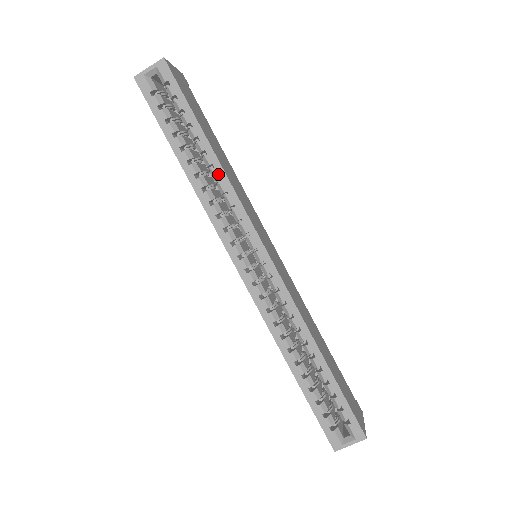
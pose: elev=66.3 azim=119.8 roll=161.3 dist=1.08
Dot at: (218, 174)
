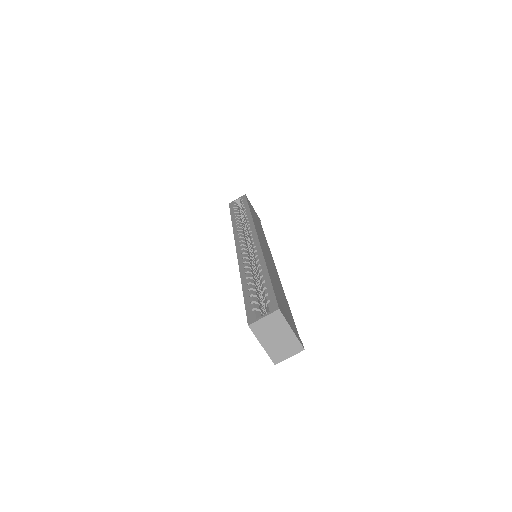
Dot at: (248, 217)
